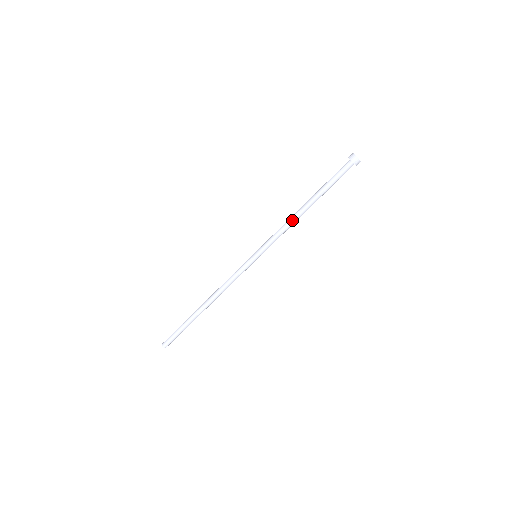
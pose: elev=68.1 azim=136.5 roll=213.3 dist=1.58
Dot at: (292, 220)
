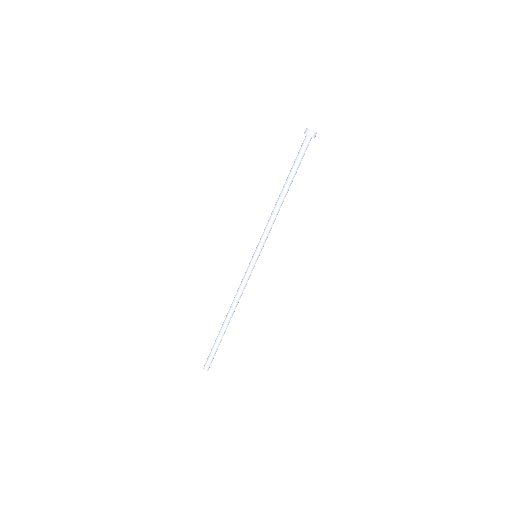
Dot at: (276, 211)
